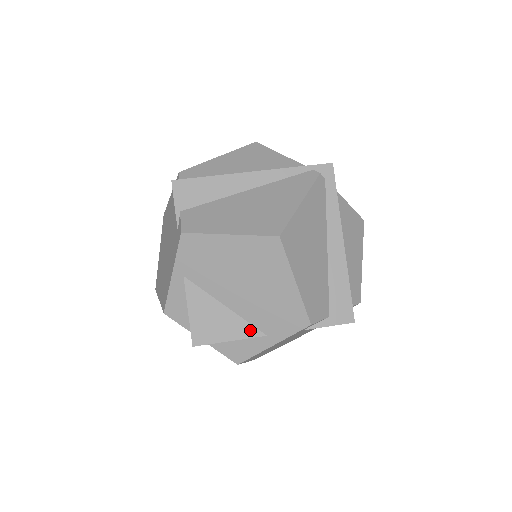
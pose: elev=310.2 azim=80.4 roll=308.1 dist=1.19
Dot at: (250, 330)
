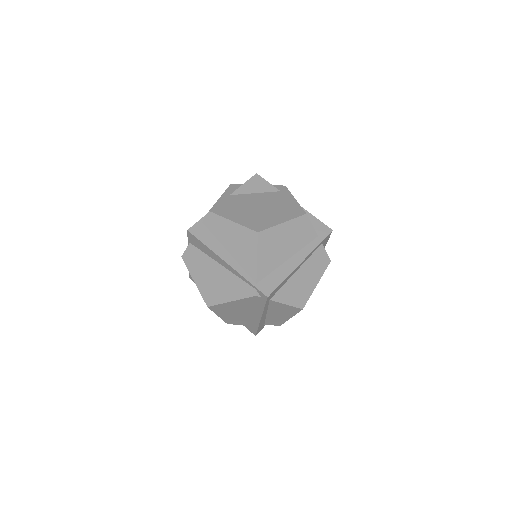
Dot at: occluded
